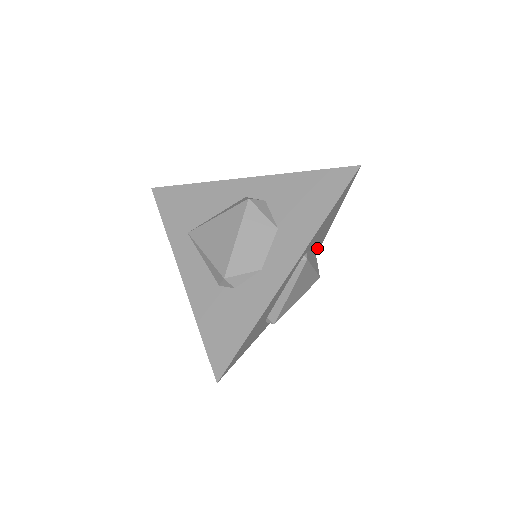
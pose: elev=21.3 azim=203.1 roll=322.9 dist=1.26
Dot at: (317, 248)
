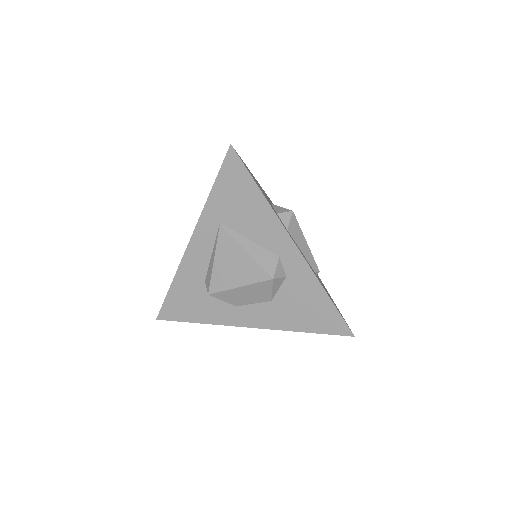
Dot at: occluded
